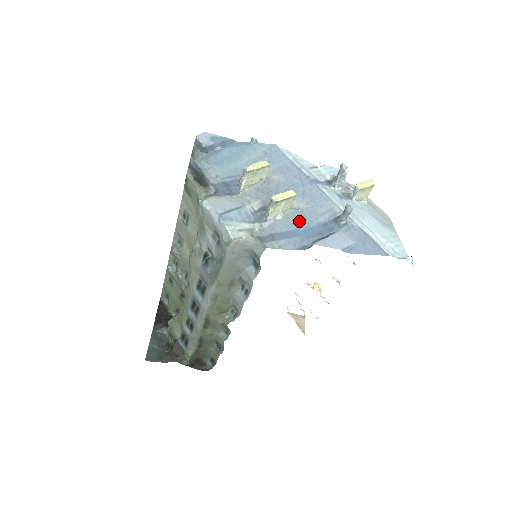
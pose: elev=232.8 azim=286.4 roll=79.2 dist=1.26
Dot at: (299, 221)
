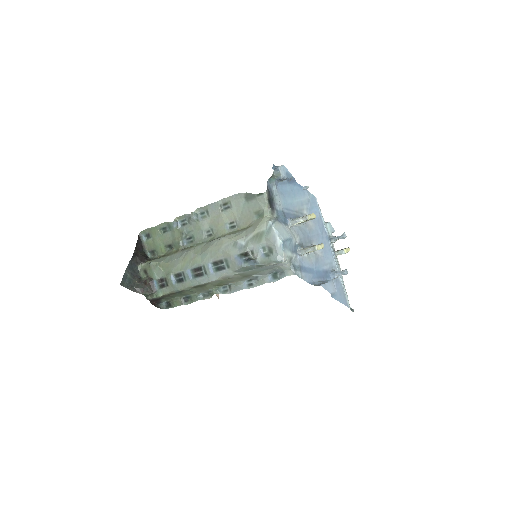
Dot at: (315, 263)
